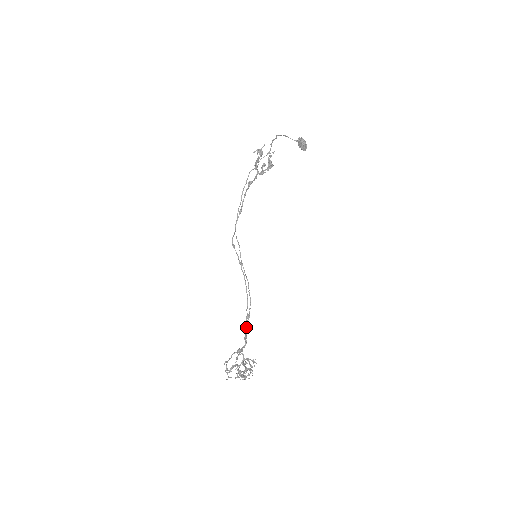
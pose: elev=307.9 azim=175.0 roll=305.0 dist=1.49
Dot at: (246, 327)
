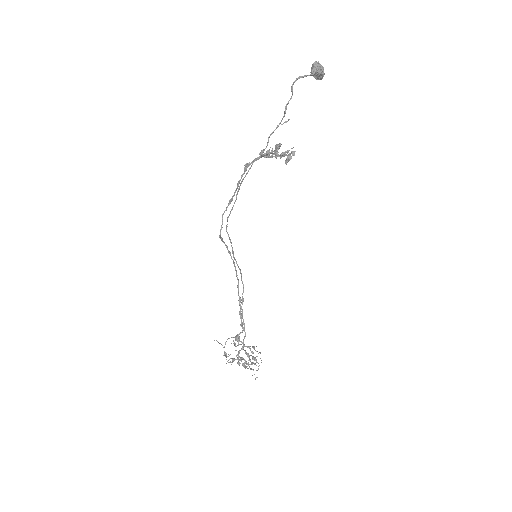
Dot at: (242, 315)
